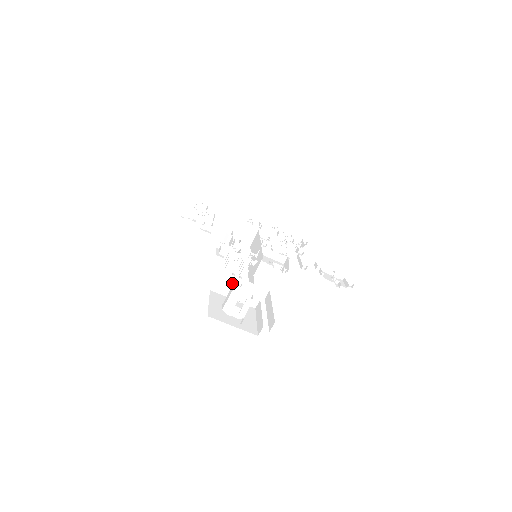
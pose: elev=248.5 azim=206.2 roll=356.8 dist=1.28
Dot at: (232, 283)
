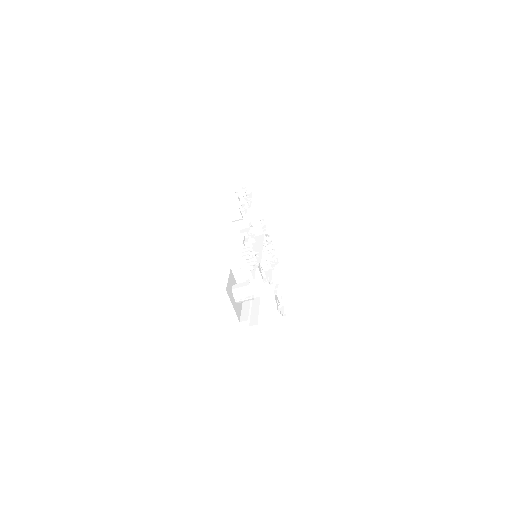
Dot at: (245, 275)
